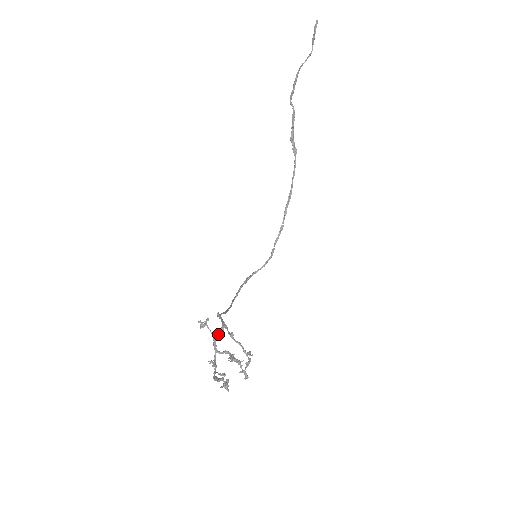
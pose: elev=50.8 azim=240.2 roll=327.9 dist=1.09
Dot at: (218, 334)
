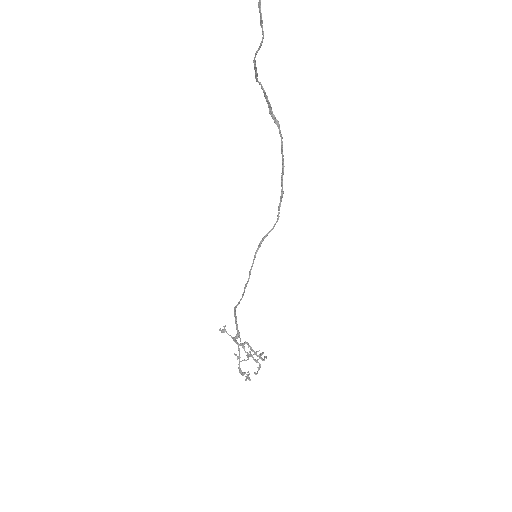
Dot at: (235, 339)
